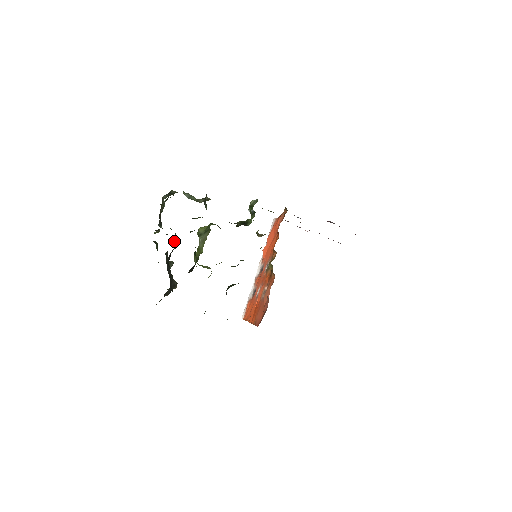
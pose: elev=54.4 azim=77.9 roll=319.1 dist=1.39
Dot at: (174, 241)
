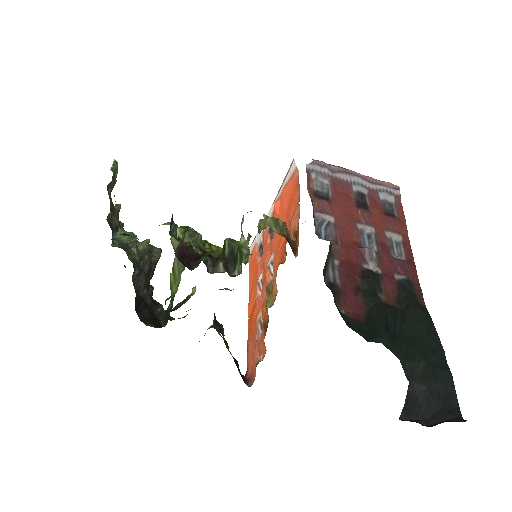
Dot at: (139, 262)
